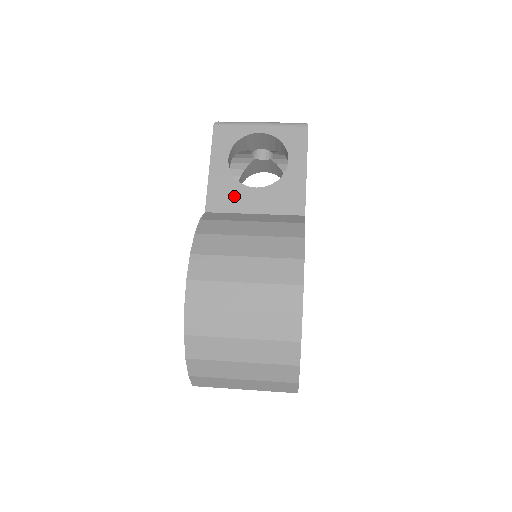
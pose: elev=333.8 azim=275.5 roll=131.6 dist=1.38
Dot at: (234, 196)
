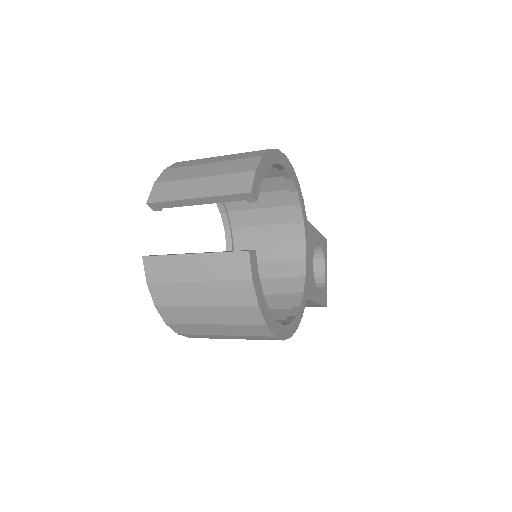
Dot at: occluded
